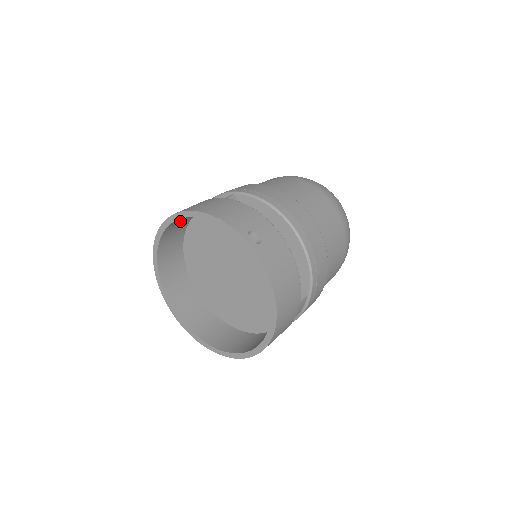
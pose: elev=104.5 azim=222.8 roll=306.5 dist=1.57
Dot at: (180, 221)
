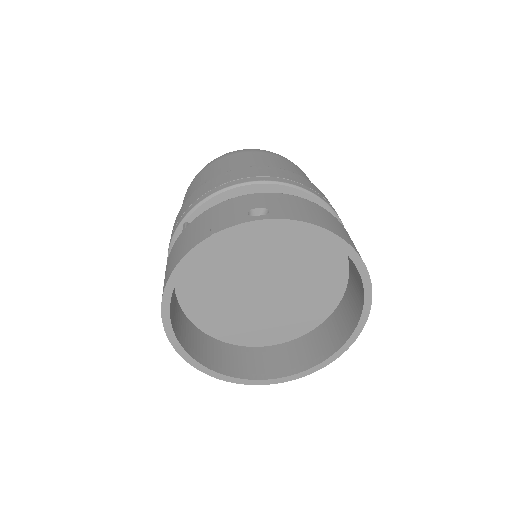
Dot at: (171, 298)
